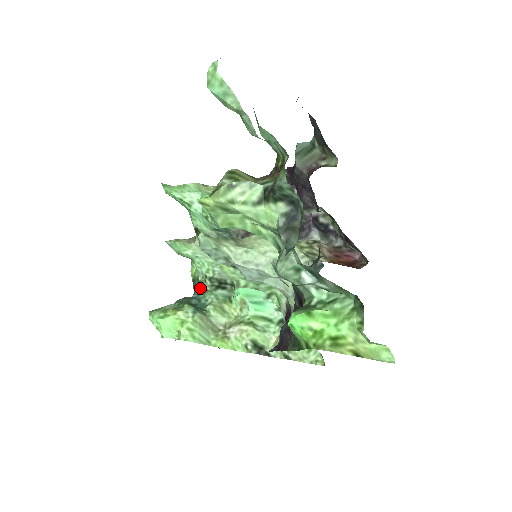
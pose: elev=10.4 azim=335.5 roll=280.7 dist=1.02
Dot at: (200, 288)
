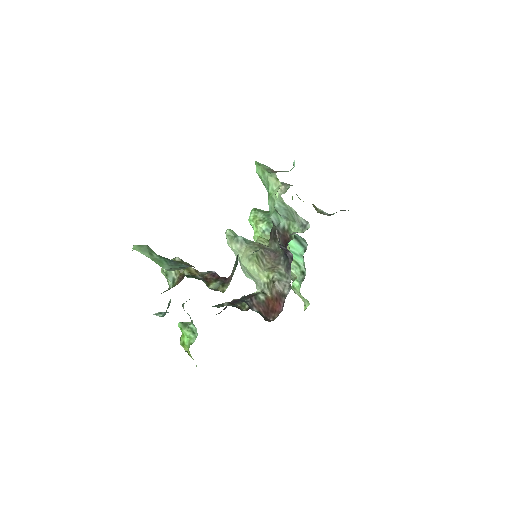
Dot at: occluded
